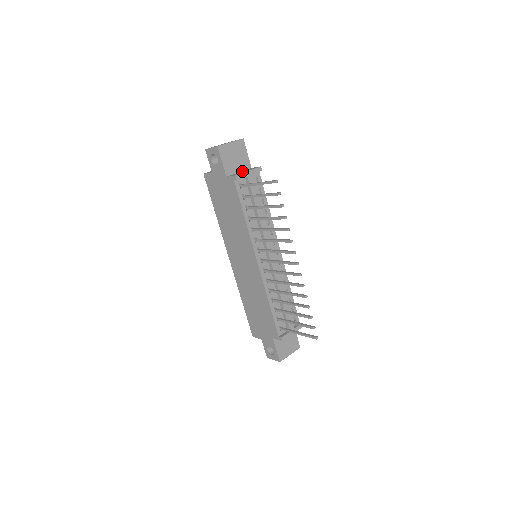
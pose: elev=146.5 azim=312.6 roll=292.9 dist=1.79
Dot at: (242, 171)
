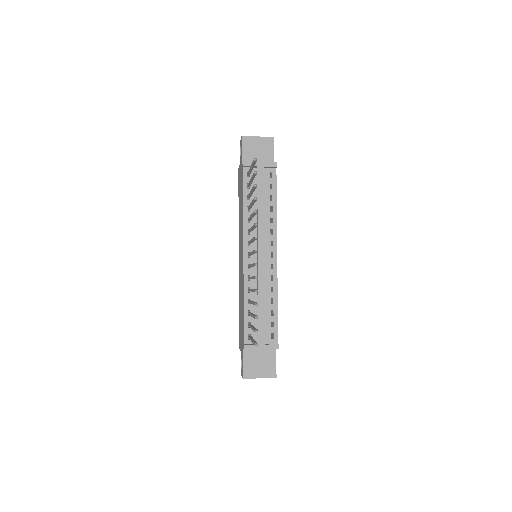
Dot at: occluded
